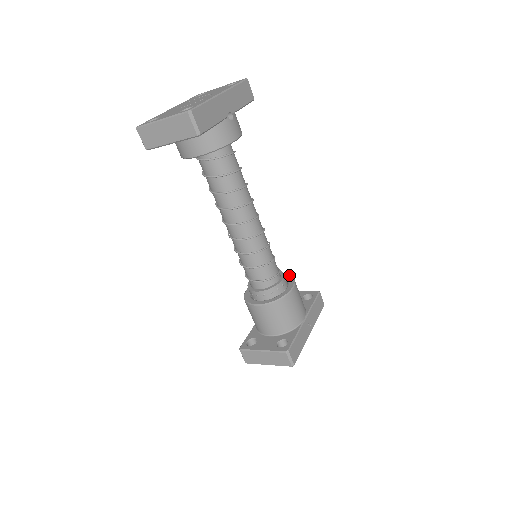
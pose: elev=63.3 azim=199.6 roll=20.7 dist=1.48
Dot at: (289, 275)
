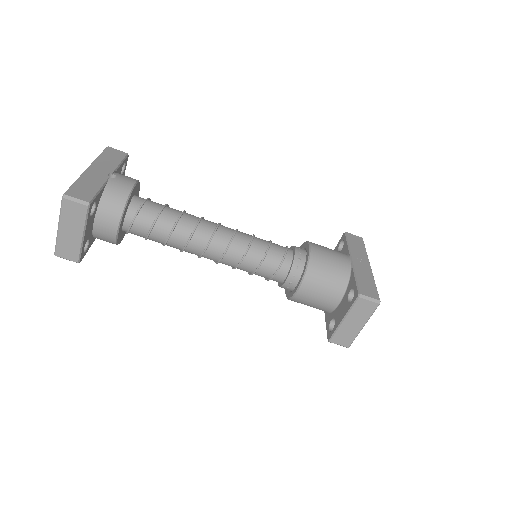
Dot at: (302, 244)
